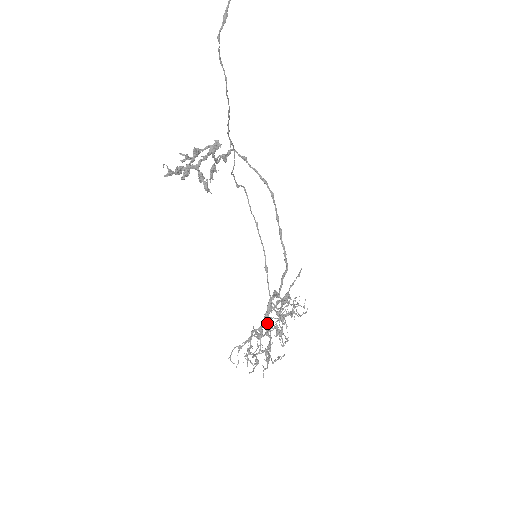
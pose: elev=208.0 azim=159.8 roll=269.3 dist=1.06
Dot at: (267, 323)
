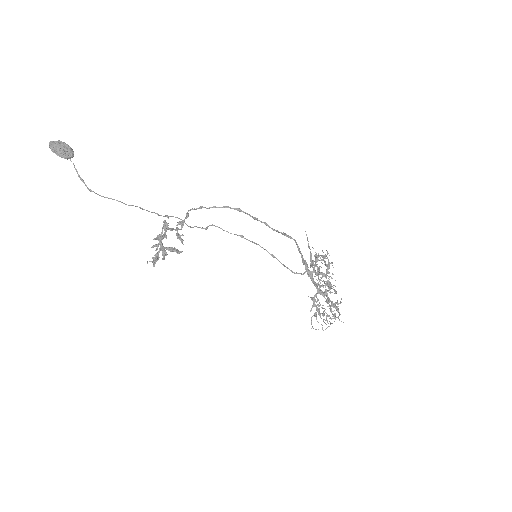
Dot at: (318, 285)
